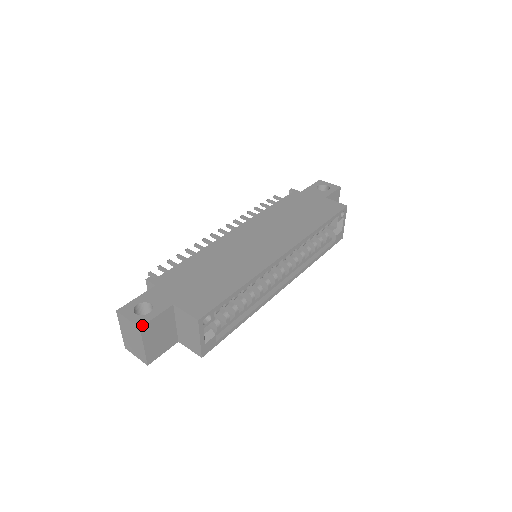
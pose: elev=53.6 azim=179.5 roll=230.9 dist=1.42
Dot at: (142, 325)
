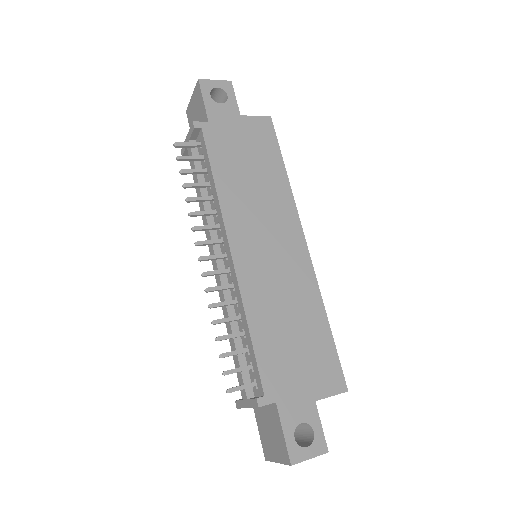
Dot at: (327, 448)
